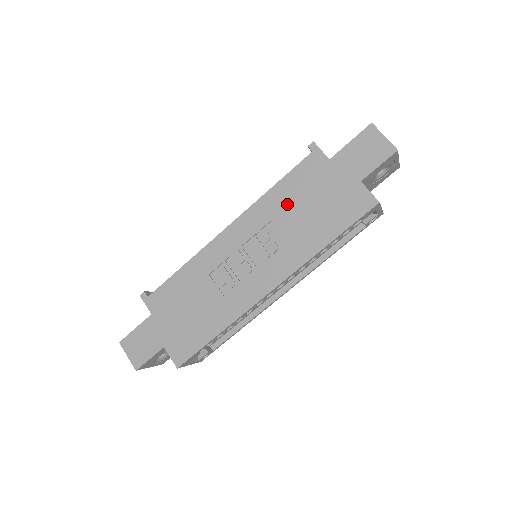
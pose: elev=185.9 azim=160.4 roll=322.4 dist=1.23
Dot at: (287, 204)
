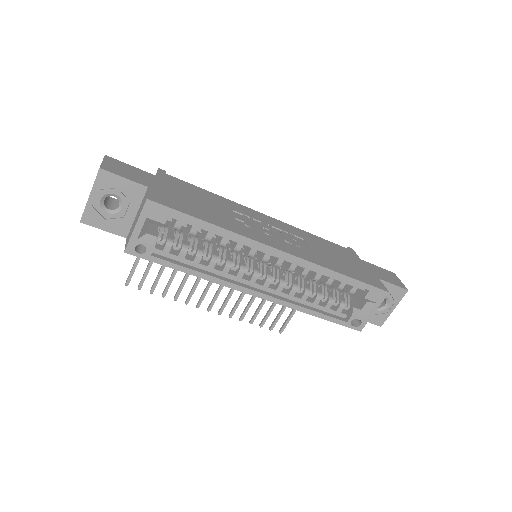
Dot at: (321, 245)
